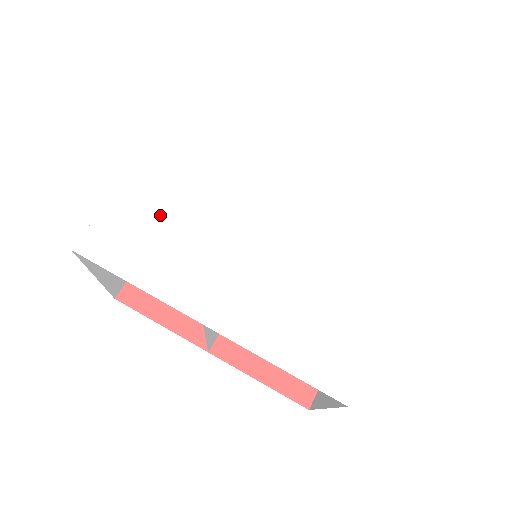
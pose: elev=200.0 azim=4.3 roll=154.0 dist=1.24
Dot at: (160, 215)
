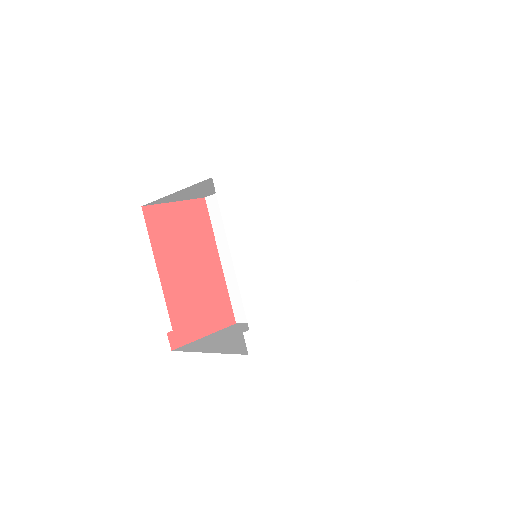
Dot at: (263, 291)
